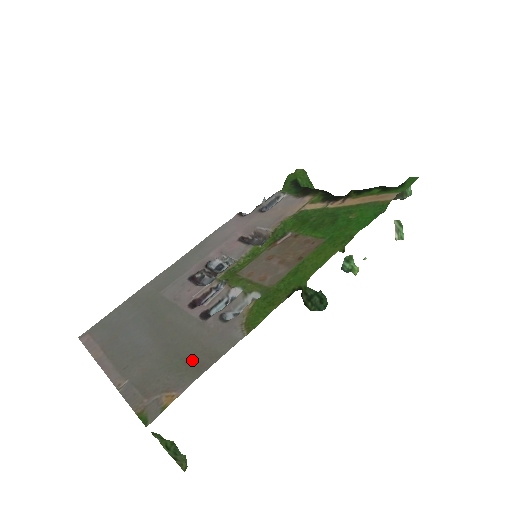
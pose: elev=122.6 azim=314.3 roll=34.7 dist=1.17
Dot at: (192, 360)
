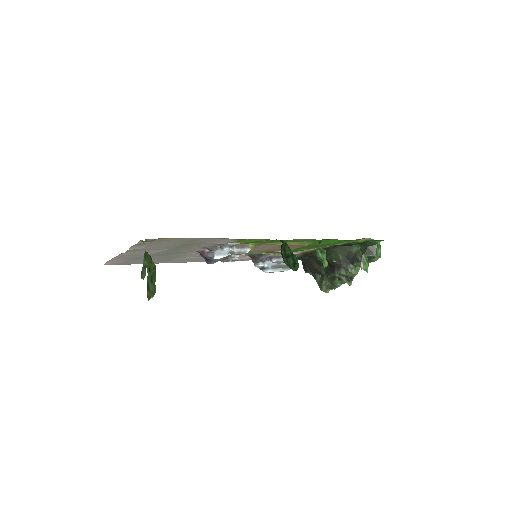
Dot at: (191, 242)
